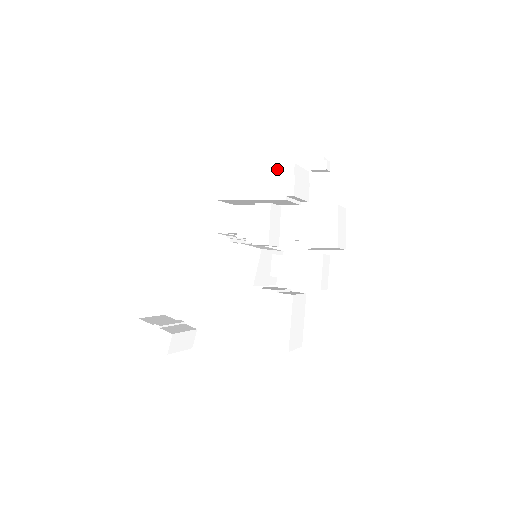
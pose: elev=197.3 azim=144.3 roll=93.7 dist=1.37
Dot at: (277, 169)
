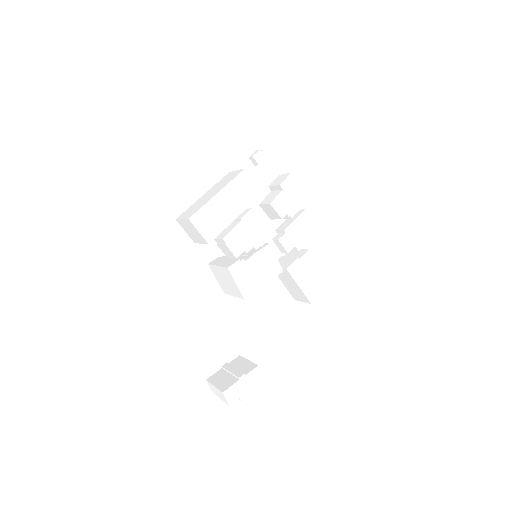
Dot at: (237, 182)
